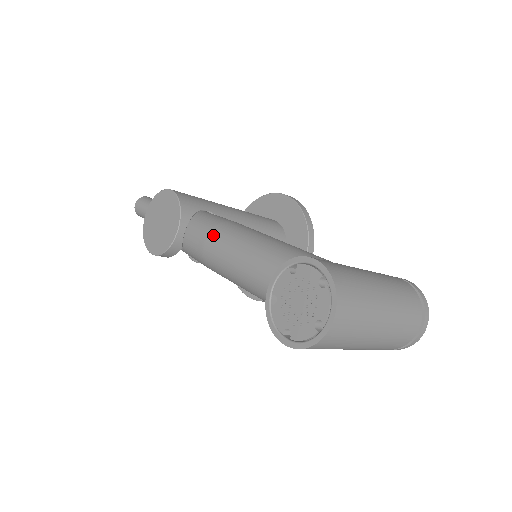
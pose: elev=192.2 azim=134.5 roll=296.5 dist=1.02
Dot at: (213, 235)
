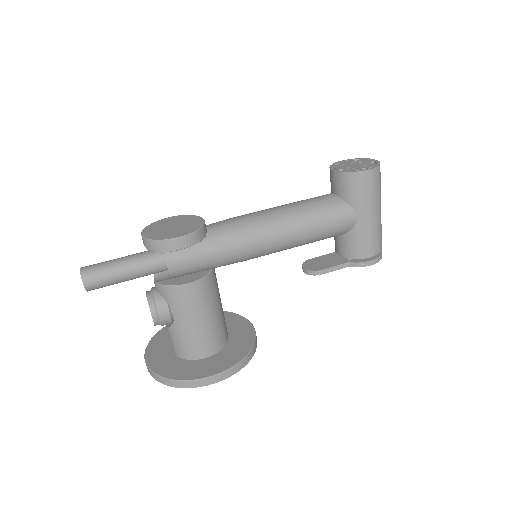
Dot at: occluded
